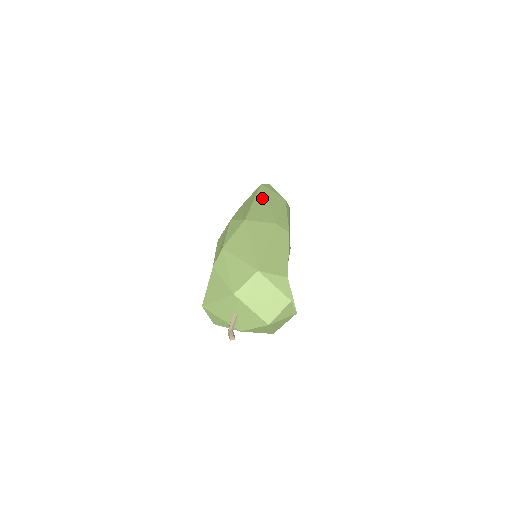
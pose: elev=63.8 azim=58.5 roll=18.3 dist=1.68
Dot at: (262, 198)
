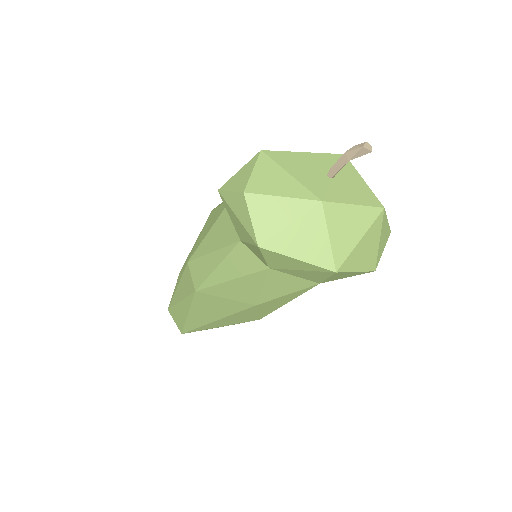
Dot at: occluded
